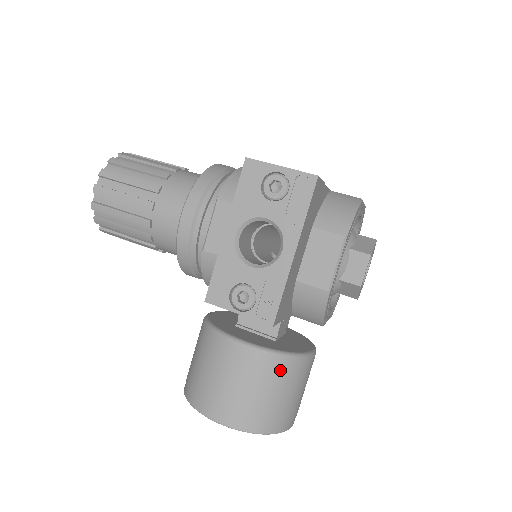
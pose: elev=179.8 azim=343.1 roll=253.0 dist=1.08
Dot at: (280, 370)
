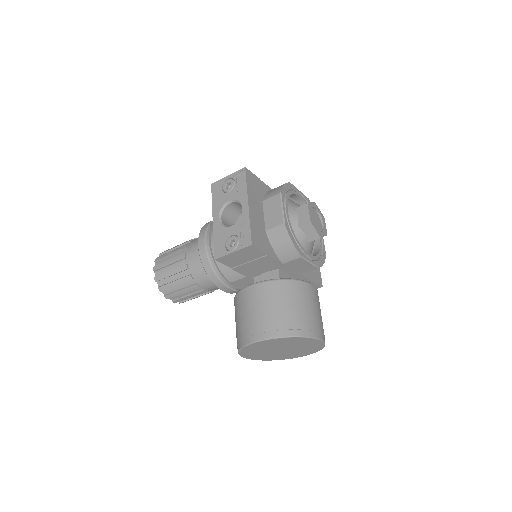
Dot at: (282, 289)
